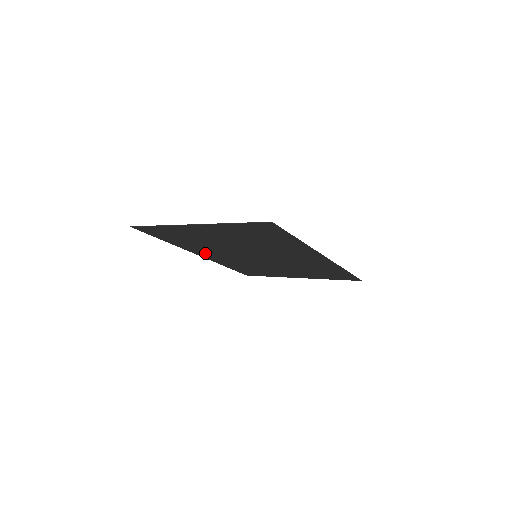
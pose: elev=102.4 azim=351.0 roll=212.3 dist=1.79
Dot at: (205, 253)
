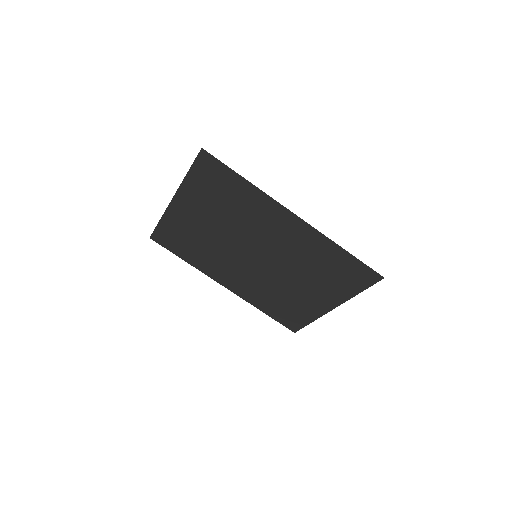
Dot at: (224, 277)
